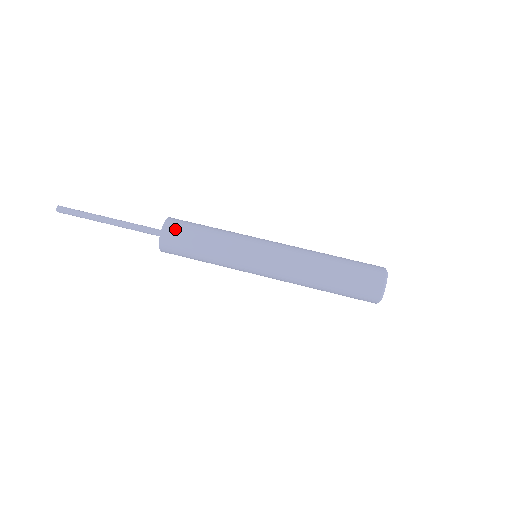
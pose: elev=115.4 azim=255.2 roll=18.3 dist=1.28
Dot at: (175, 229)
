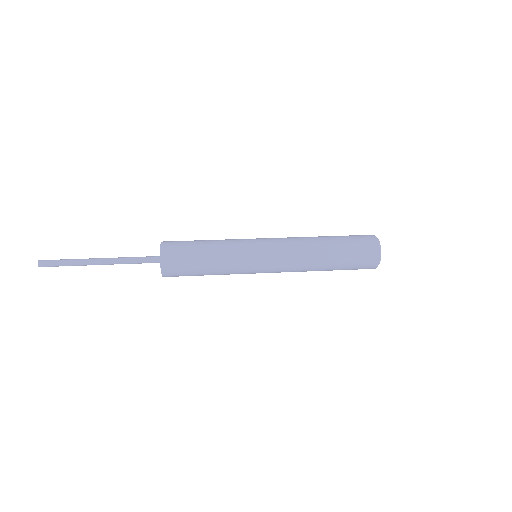
Dot at: (173, 255)
